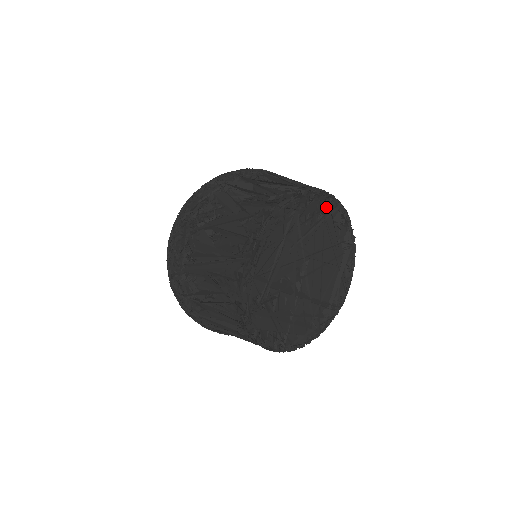
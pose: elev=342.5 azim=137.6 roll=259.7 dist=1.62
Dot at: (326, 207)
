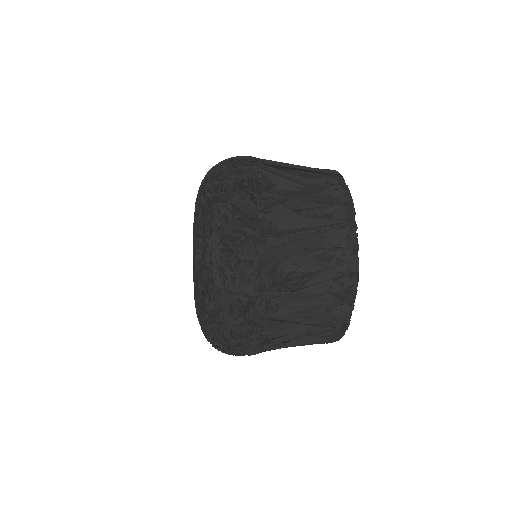
Dot at: occluded
